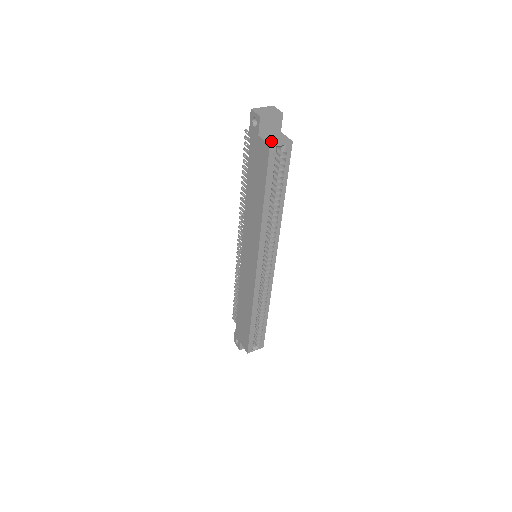
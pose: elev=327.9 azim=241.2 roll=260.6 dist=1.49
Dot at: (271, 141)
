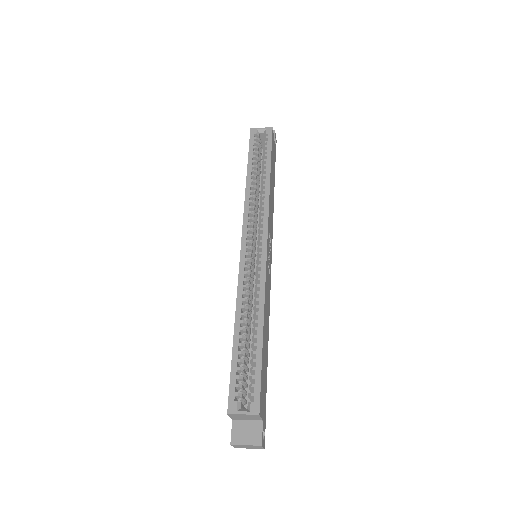
Dot at: occluded
